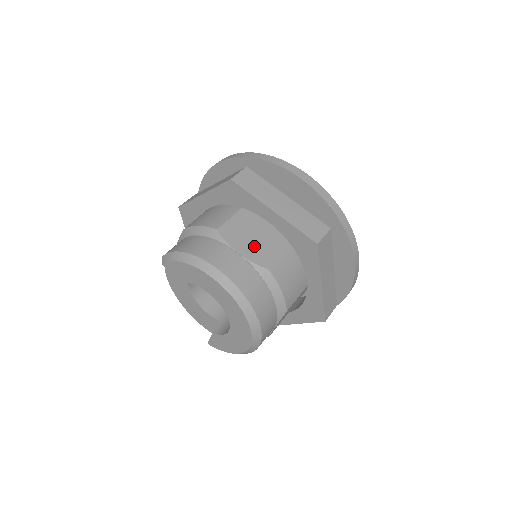
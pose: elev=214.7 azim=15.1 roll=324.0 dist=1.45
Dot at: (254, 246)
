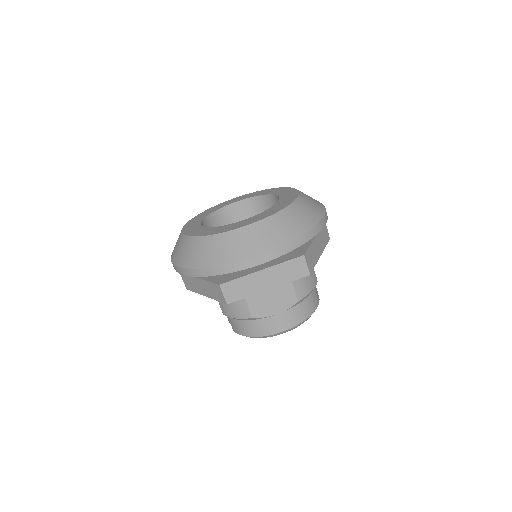
Dot at: (277, 301)
